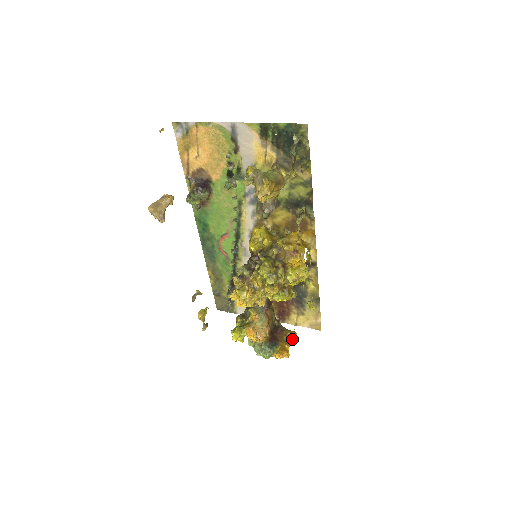
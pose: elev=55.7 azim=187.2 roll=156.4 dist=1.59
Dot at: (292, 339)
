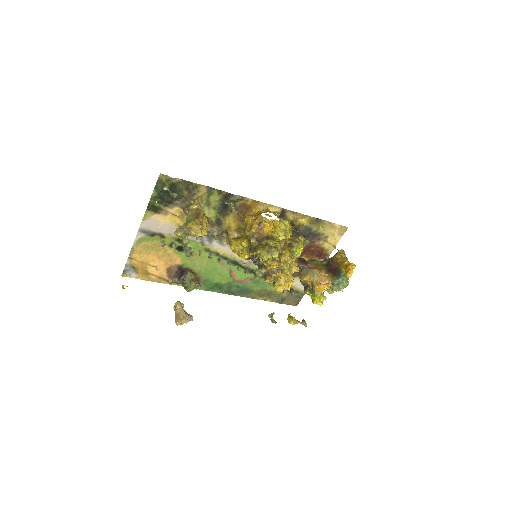
Dot at: (343, 256)
